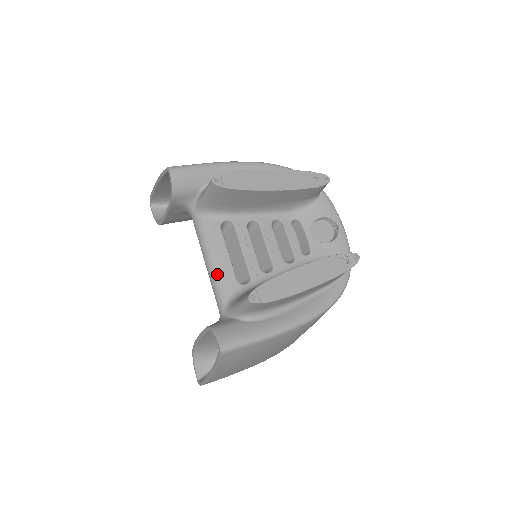
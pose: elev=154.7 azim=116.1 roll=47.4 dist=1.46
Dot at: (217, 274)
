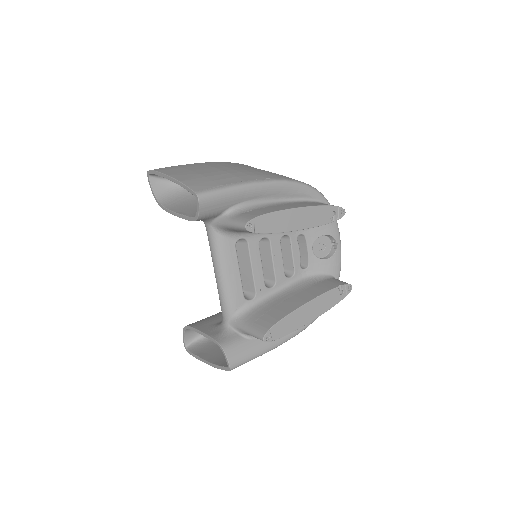
Dot at: (227, 291)
